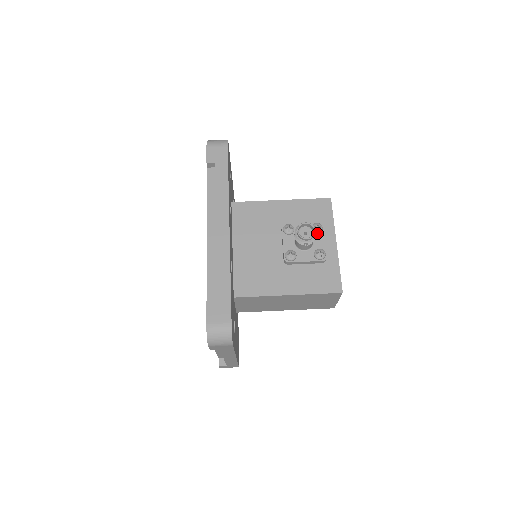
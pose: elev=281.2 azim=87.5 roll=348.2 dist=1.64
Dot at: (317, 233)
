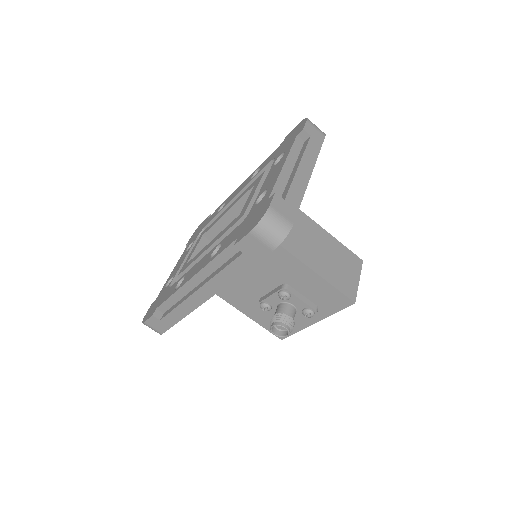
Dot at: (304, 314)
